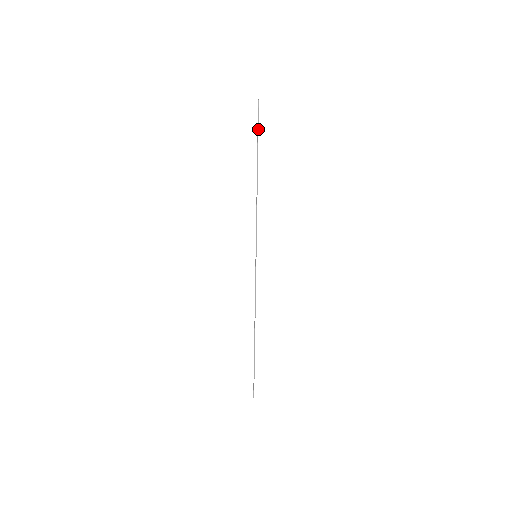
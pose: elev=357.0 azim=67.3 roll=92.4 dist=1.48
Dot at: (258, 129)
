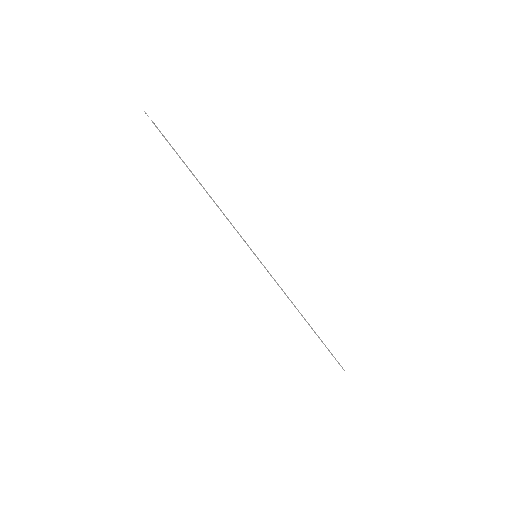
Dot at: (166, 140)
